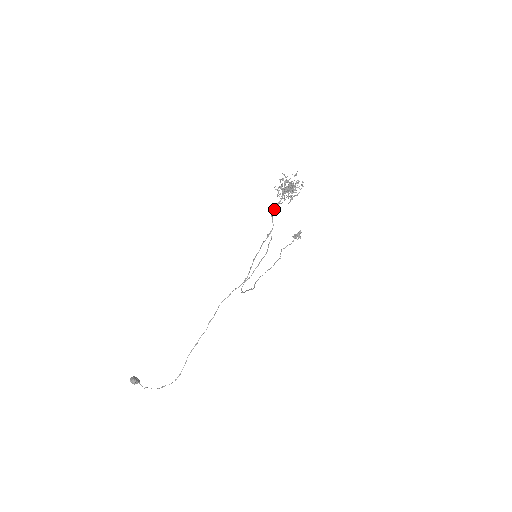
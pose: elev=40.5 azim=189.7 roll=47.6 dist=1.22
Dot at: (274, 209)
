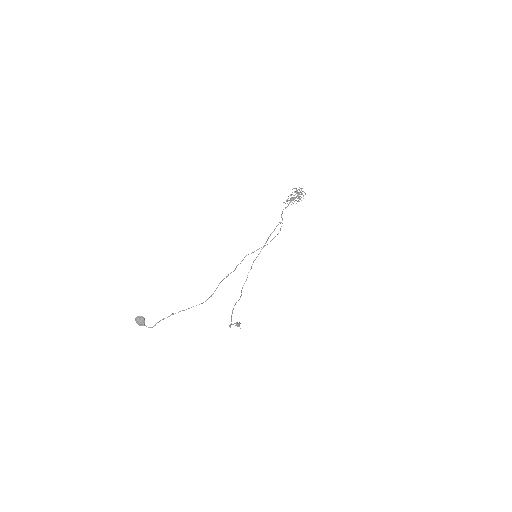
Dot at: occluded
